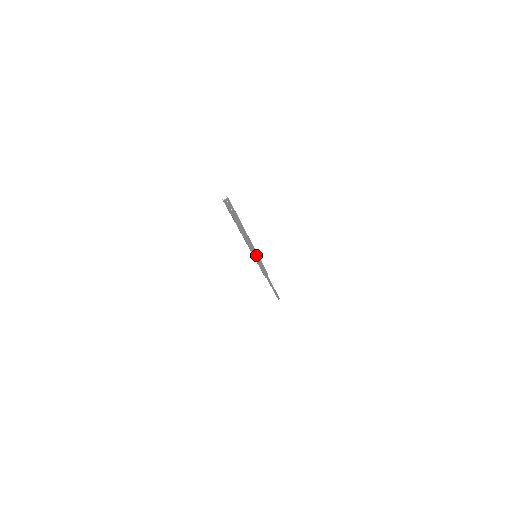
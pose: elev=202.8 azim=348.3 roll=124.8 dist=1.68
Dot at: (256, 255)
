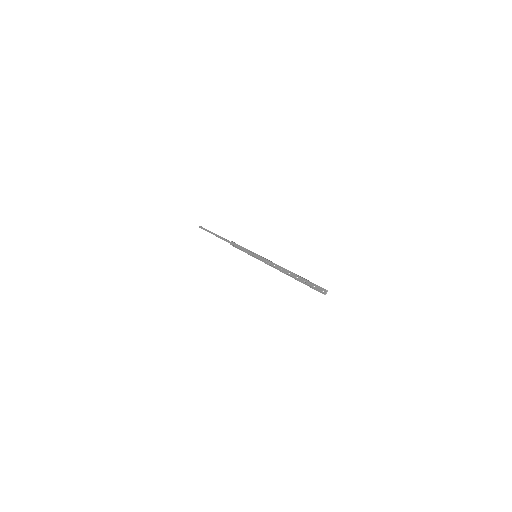
Dot at: (258, 256)
